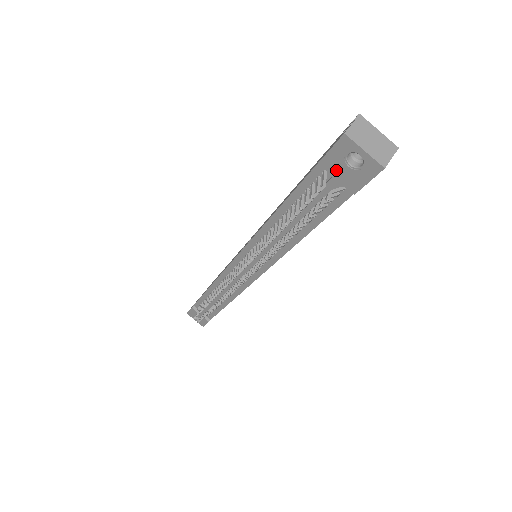
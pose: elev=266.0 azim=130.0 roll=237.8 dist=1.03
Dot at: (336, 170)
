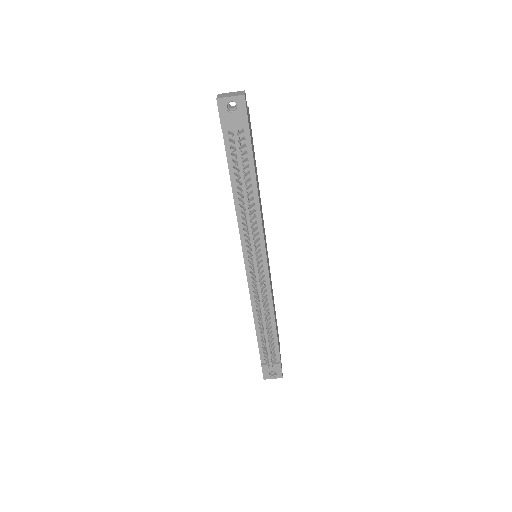
Dot at: (230, 122)
